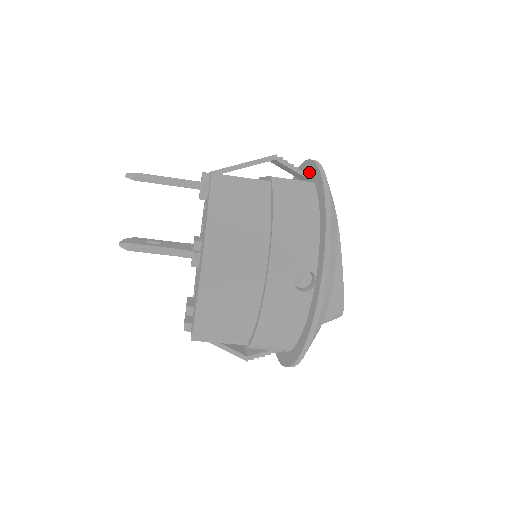
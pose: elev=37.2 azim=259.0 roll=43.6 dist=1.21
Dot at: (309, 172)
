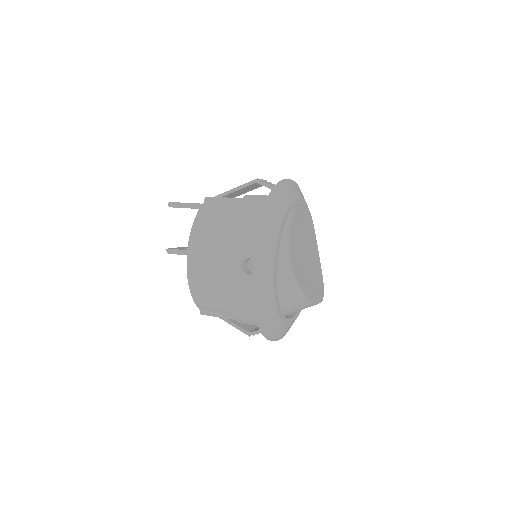
Dot at: occluded
